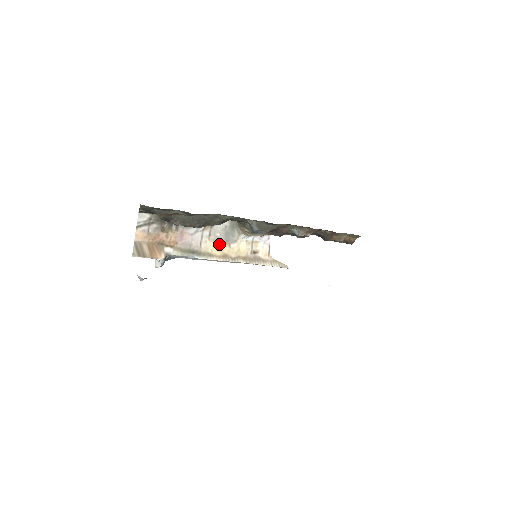
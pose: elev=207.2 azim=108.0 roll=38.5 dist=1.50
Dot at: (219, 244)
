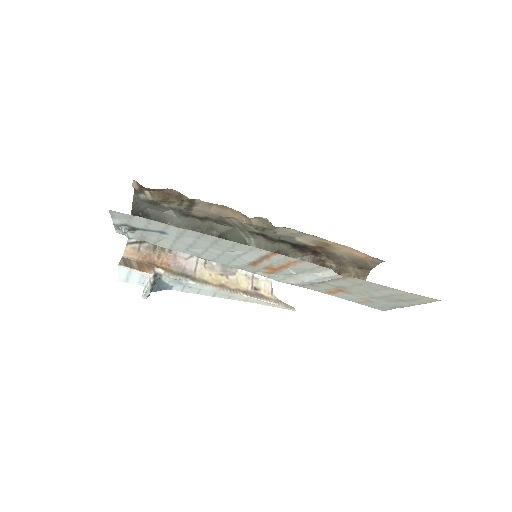
Dot at: (216, 274)
